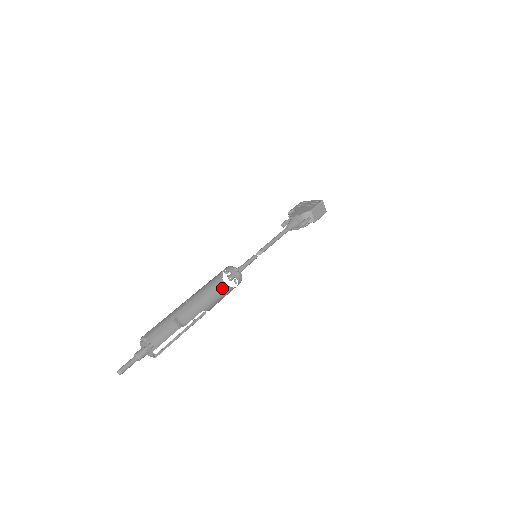
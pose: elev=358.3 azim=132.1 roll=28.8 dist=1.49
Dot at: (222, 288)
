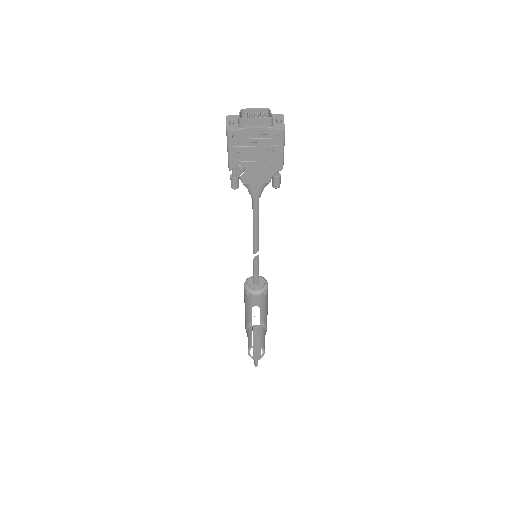
Dot at: occluded
